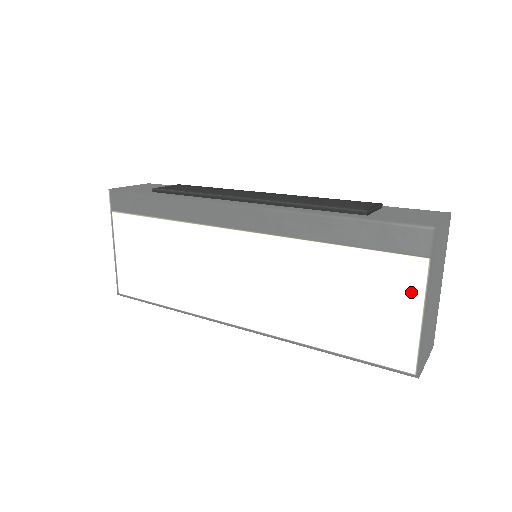
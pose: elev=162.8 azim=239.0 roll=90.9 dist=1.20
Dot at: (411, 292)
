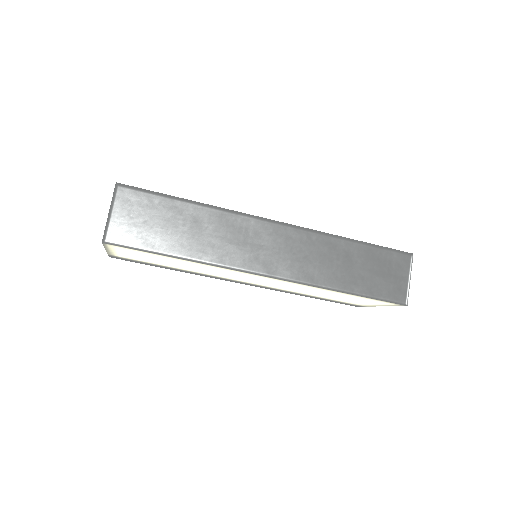
Dot at: occluded
